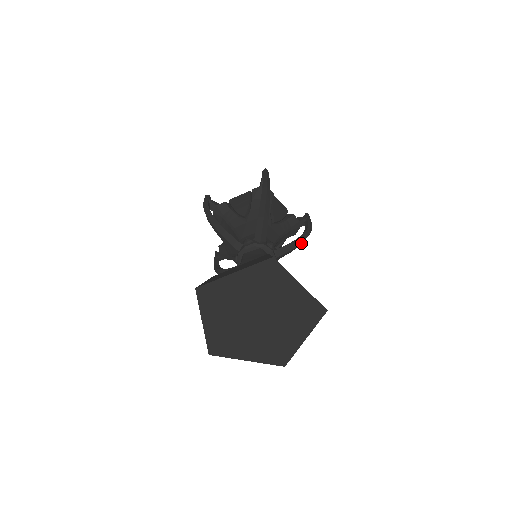
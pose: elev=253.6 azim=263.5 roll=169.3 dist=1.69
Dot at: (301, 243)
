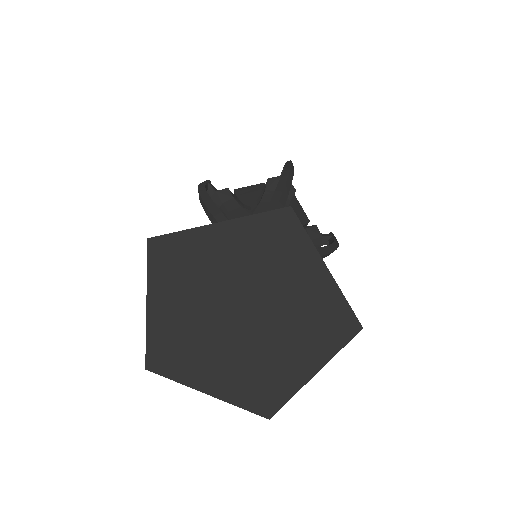
Dot at: (322, 256)
